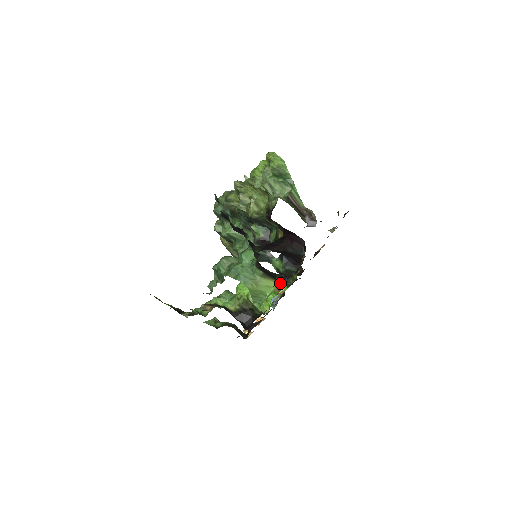
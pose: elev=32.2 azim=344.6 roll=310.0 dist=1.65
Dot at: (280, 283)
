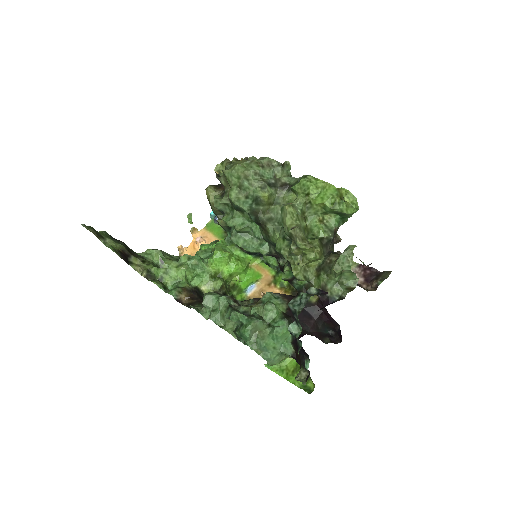
Dot at: (255, 256)
